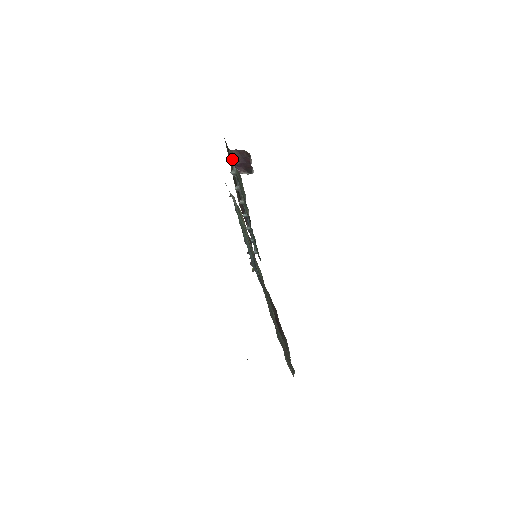
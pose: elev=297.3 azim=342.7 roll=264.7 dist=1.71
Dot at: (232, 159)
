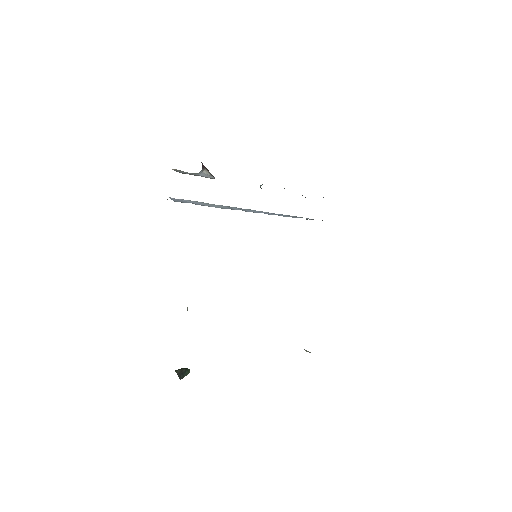
Dot at: occluded
